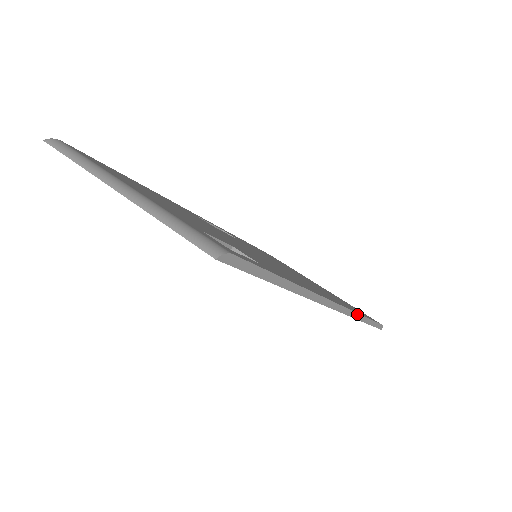
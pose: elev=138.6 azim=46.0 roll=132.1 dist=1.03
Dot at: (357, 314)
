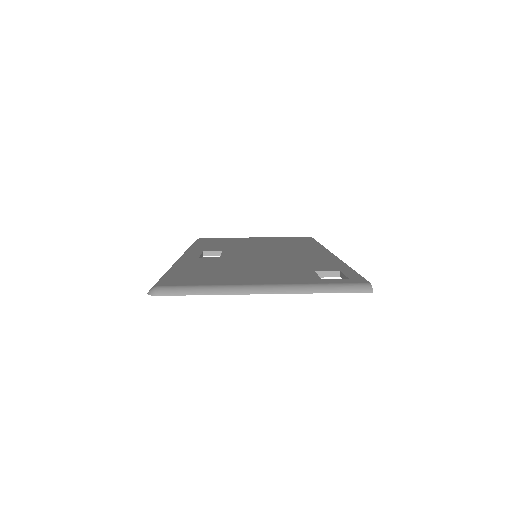
Dot at: occluded
